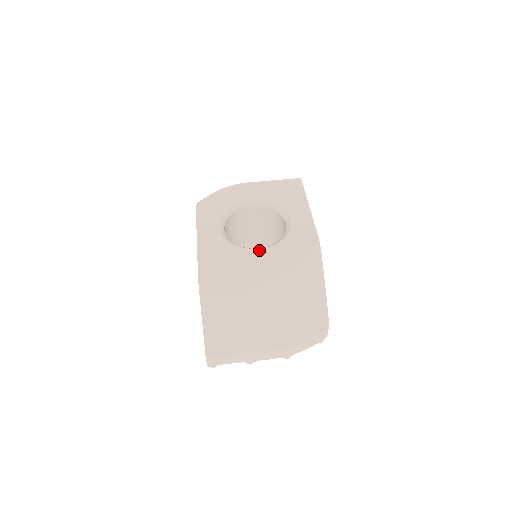
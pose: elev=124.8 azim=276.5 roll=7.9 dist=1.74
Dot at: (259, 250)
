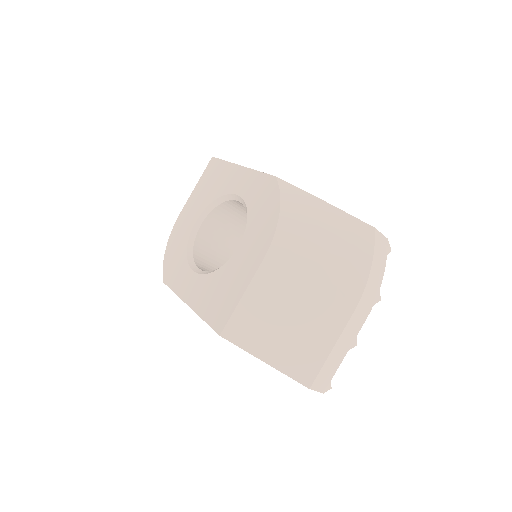
Dot at: (239, 248)
